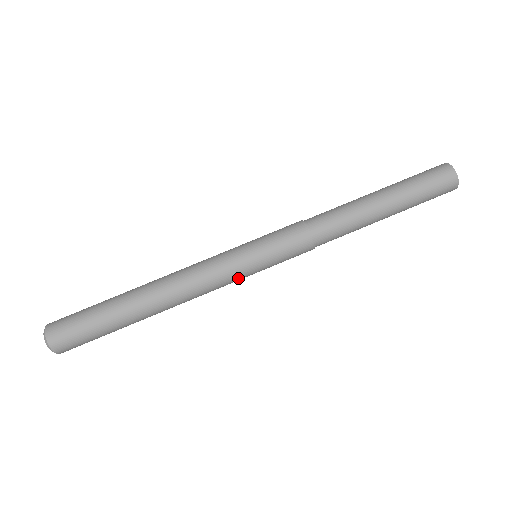
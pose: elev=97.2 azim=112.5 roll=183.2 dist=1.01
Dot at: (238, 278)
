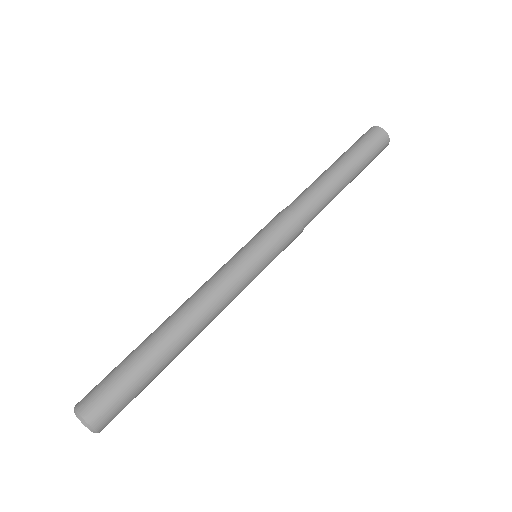
Dot at: occluded
